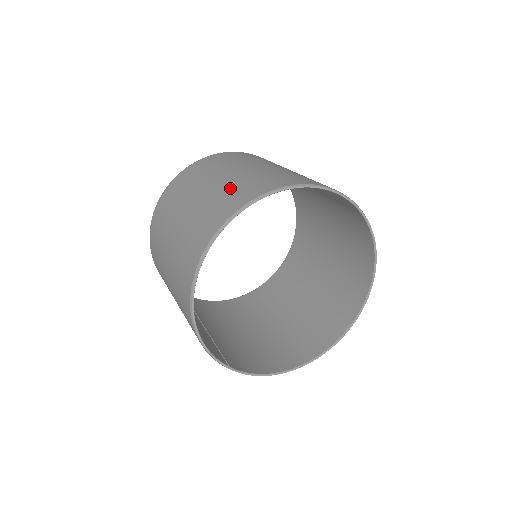
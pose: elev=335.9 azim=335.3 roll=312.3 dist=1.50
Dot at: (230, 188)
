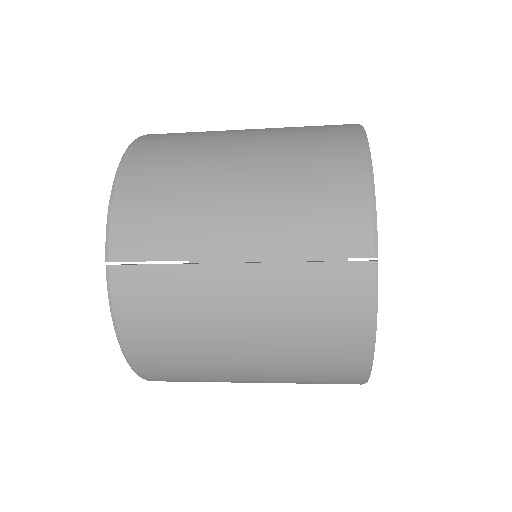
Dot at: occluded
